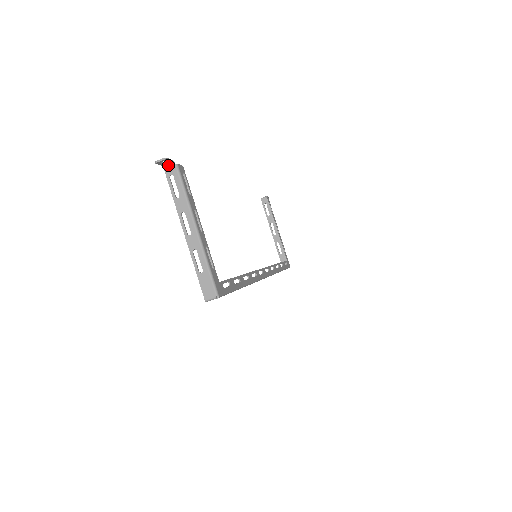
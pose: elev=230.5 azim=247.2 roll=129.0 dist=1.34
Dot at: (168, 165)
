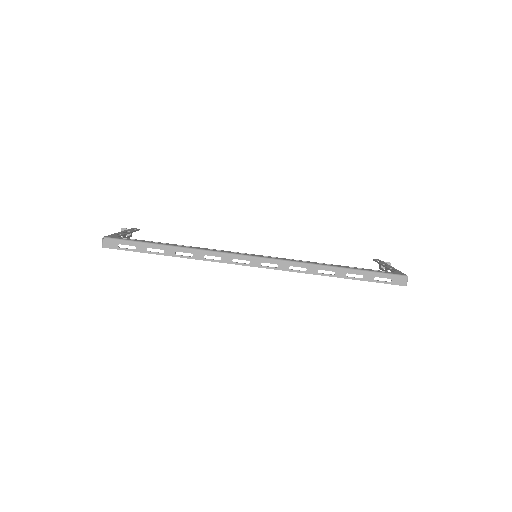
Dot at: (131, 233)
